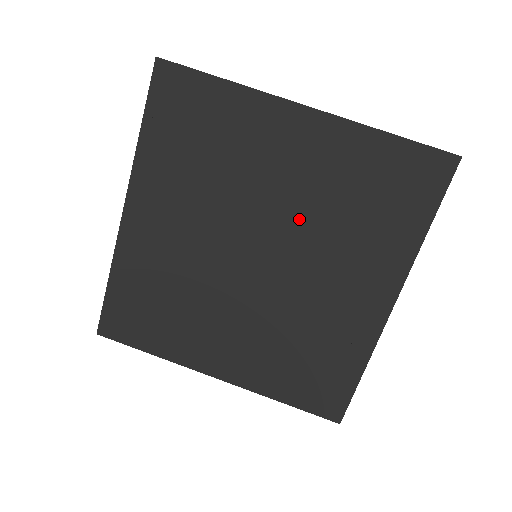
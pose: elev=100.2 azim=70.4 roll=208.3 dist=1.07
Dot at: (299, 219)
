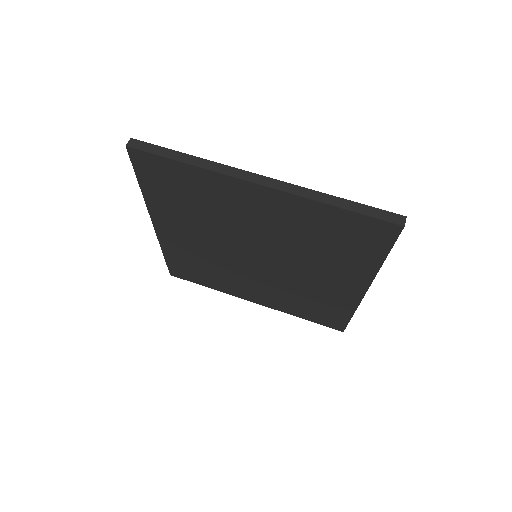
Dot at: (279, 244)
